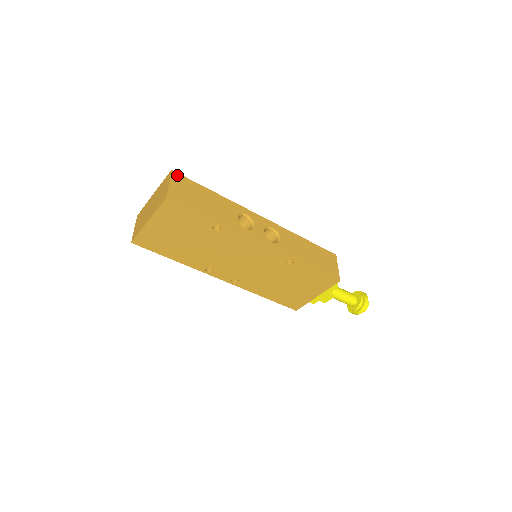
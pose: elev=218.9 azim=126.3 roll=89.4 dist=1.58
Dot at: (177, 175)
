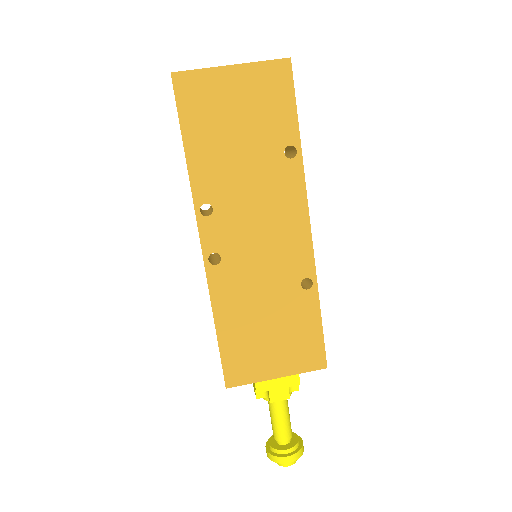
Dot at: occluded
